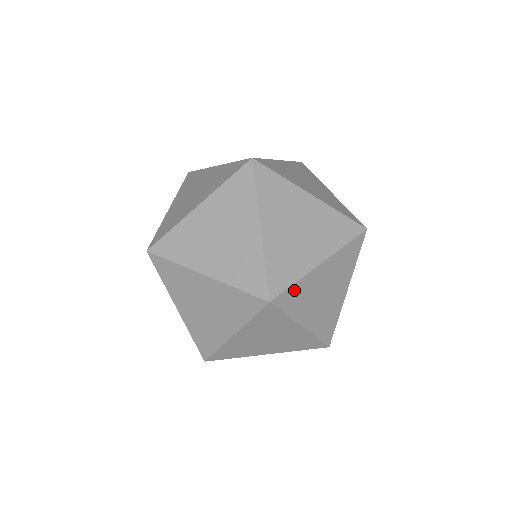
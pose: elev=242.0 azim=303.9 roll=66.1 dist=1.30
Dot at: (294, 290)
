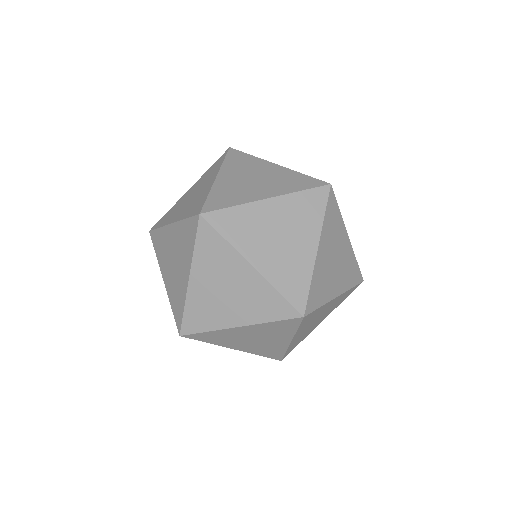
Dot at: (315, 312)
